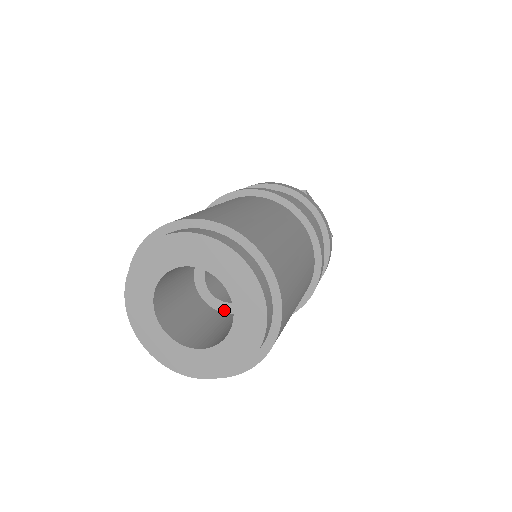
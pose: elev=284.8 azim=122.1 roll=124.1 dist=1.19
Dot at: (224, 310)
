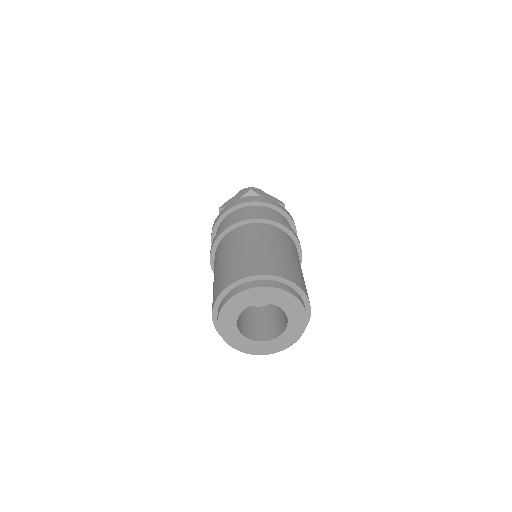
Dot at: (267, 303)
